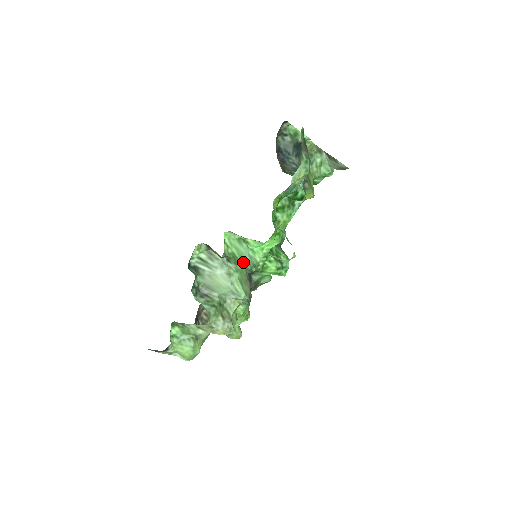
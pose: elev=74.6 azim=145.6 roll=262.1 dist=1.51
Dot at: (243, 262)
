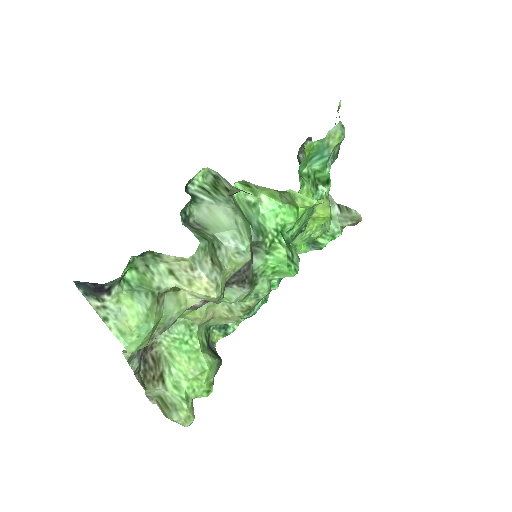
Dot at: (250, 222)
